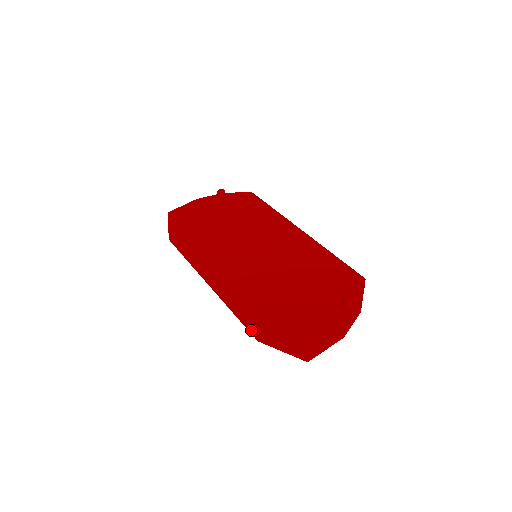
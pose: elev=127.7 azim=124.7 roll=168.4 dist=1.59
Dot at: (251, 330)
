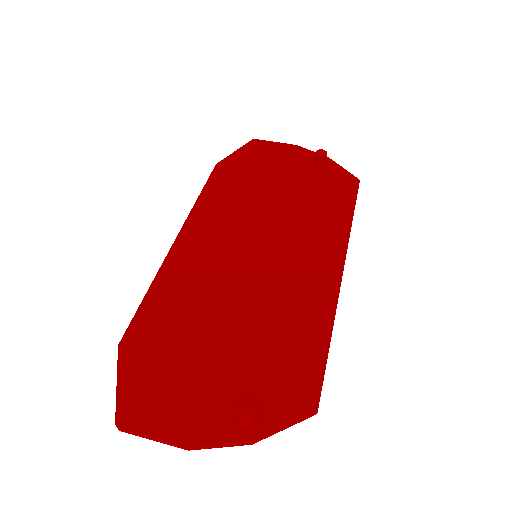
Dot at: (126, 330)
